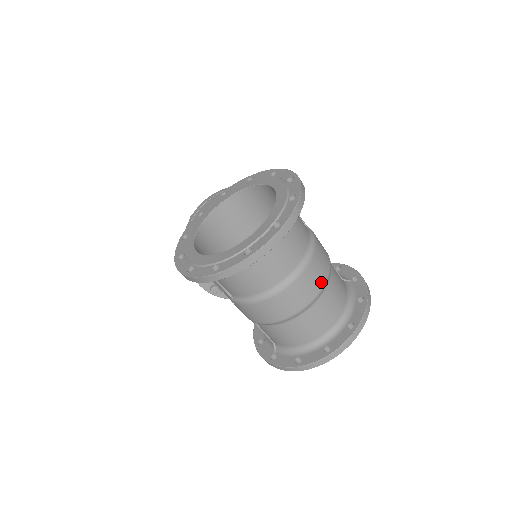
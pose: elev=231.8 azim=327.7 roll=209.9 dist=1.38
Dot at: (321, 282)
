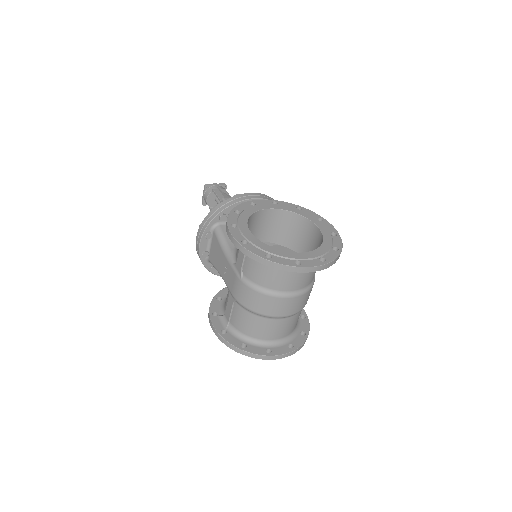
Dot at: (301, 308)
